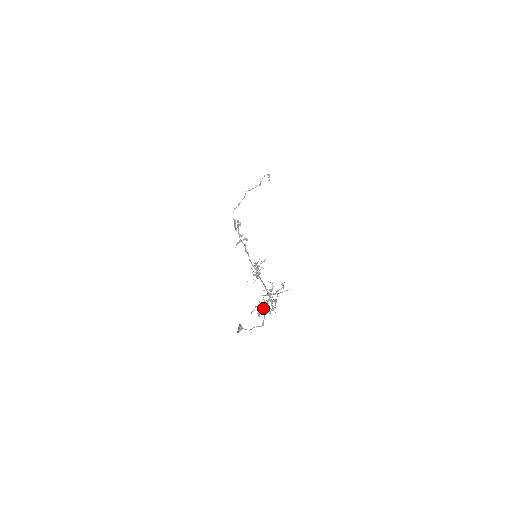
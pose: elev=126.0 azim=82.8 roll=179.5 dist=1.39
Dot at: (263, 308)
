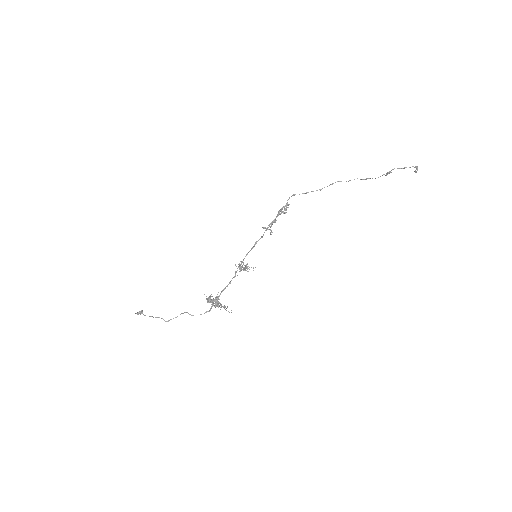
Dot at: (209, 300)
